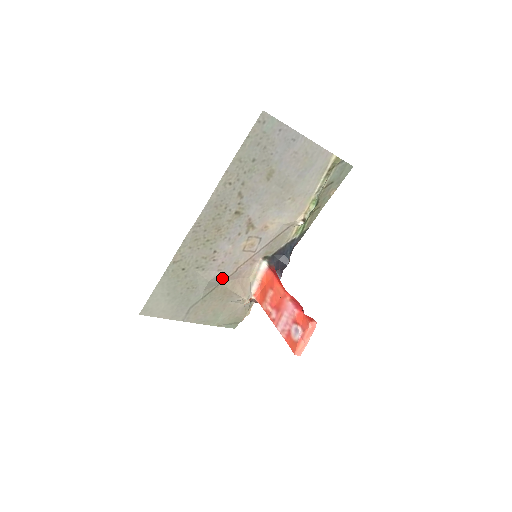
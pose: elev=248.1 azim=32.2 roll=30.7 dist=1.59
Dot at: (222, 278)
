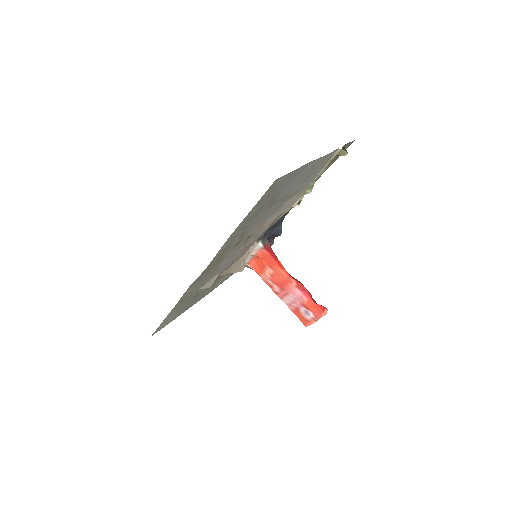
Dot at: (220, 274)
